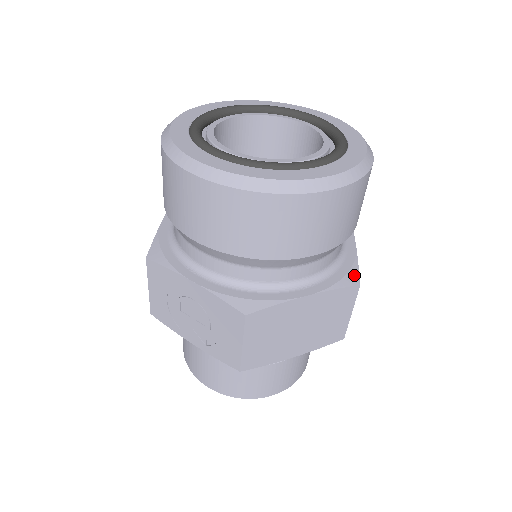
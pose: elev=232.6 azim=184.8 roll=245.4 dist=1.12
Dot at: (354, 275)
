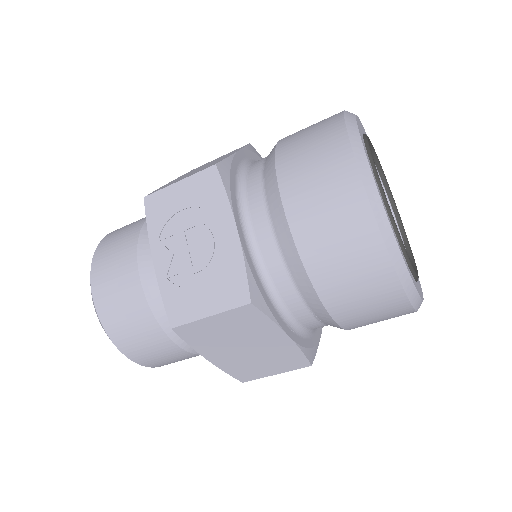
Dot at: (314, 354)
